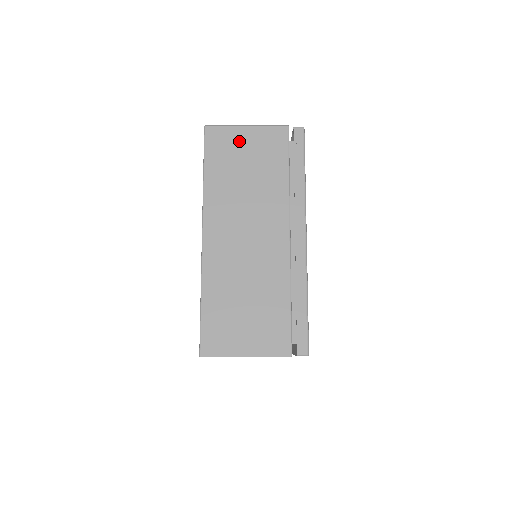
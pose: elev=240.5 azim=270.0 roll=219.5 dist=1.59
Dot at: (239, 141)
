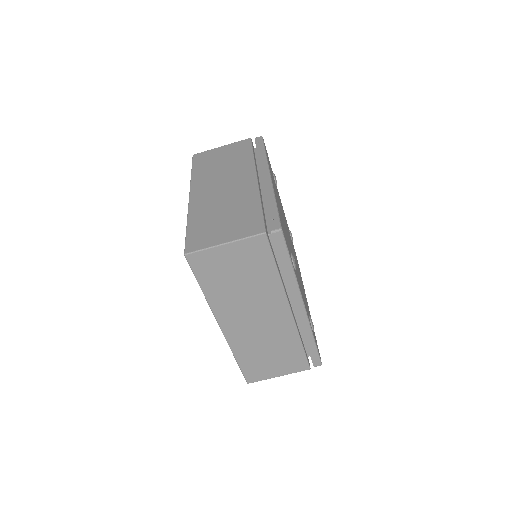
Dot at: (216, 153)
